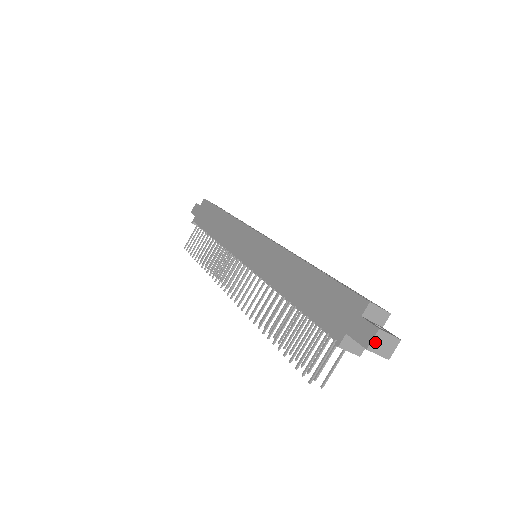
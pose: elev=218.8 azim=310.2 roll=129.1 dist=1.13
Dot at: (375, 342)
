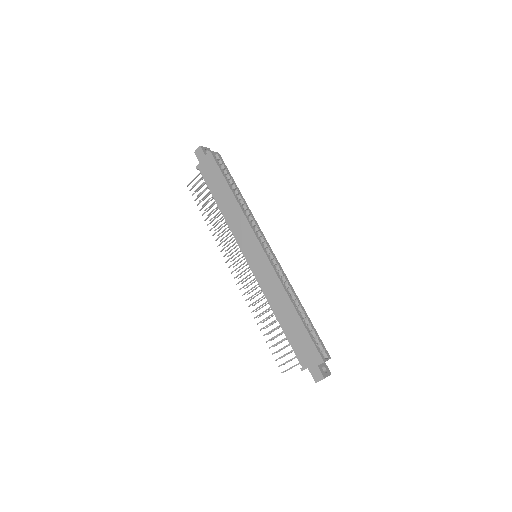
Dot at: (320, 380)
